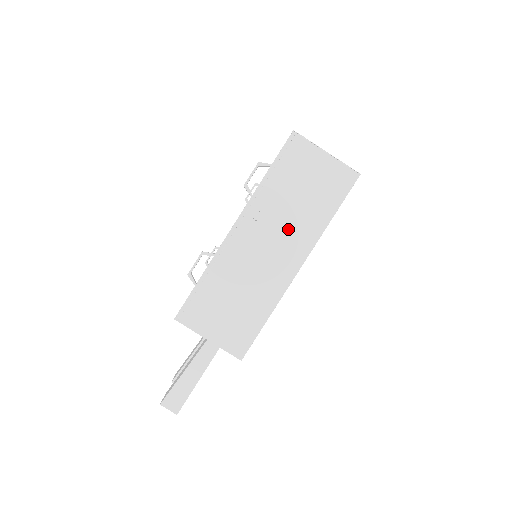
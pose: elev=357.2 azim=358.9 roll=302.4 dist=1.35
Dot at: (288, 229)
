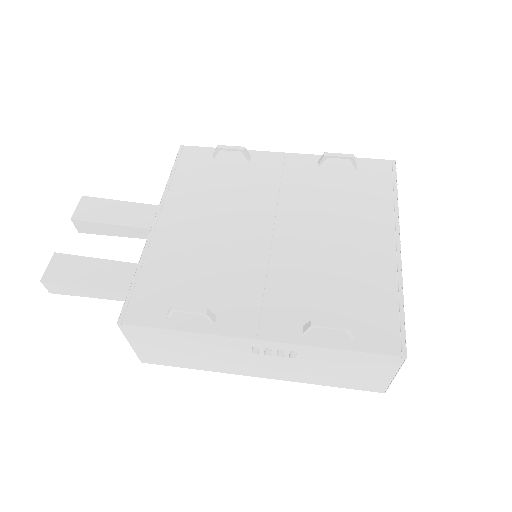
Dot at: (289, 368)
